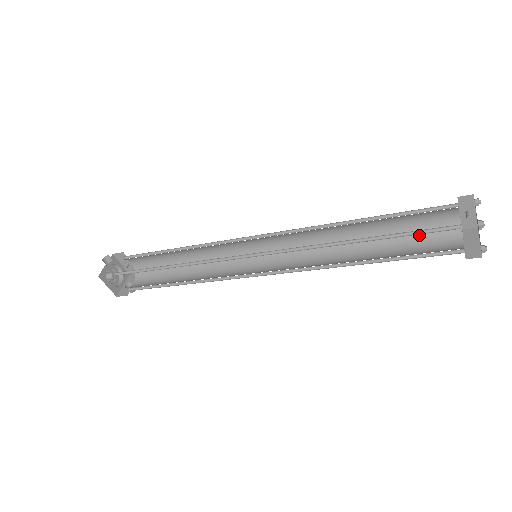
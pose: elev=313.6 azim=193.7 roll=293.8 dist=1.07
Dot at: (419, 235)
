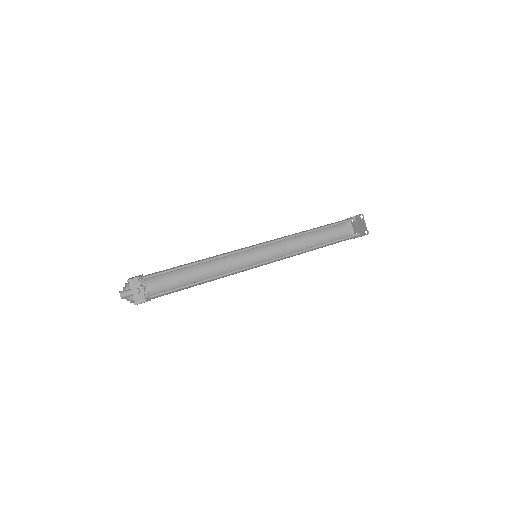
Dot at: (331, 227)
